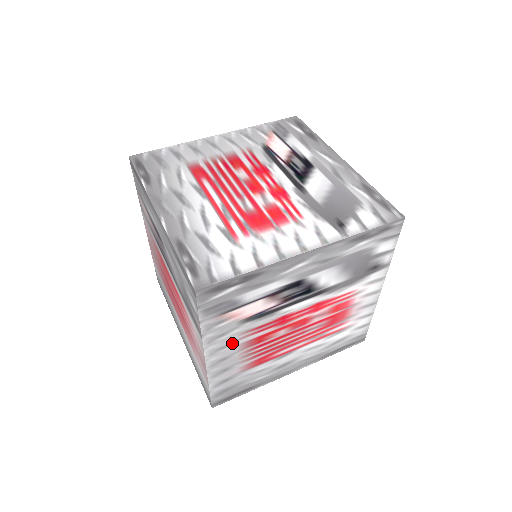
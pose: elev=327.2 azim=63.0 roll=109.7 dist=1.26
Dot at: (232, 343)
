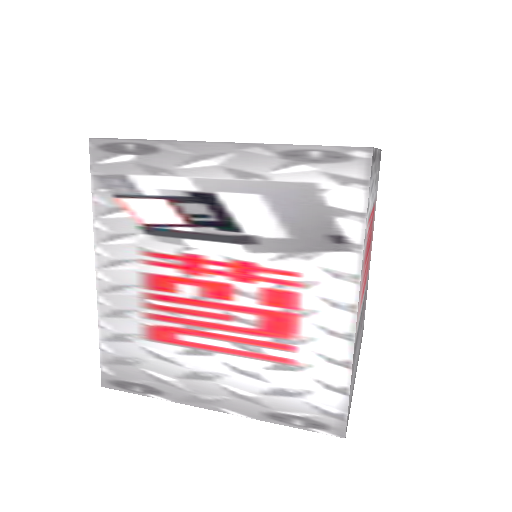
Dot at: (127, 263)
